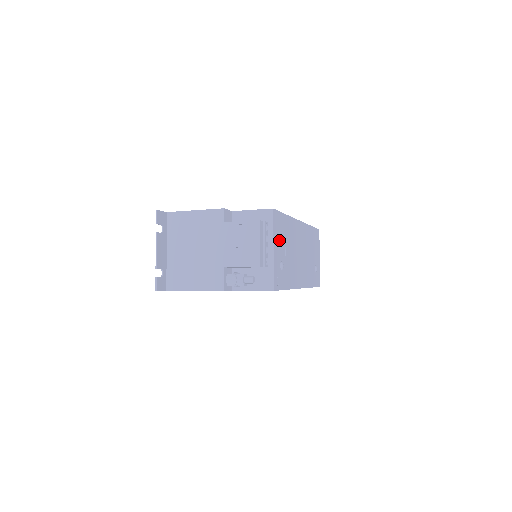
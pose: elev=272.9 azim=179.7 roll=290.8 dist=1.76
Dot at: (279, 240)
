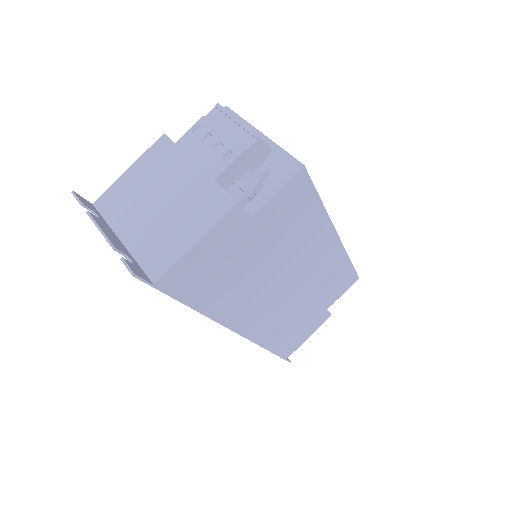
Dot at: occluded
